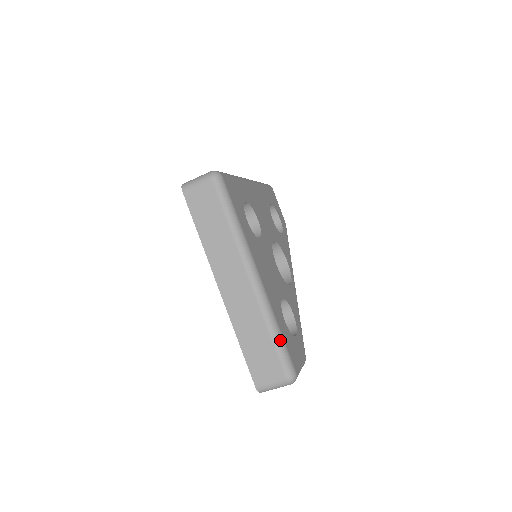
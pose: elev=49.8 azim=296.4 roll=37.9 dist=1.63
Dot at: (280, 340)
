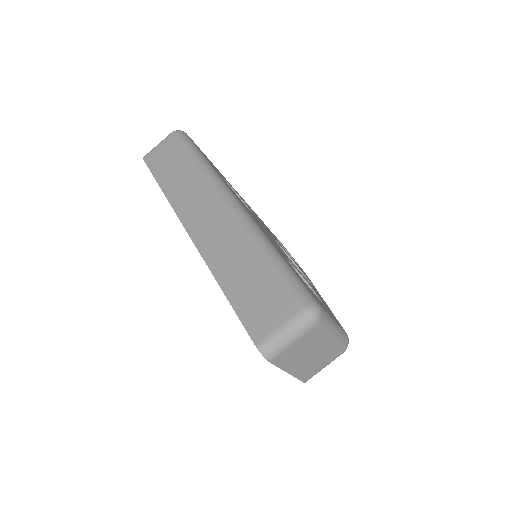
Dot at: (281, 261)
